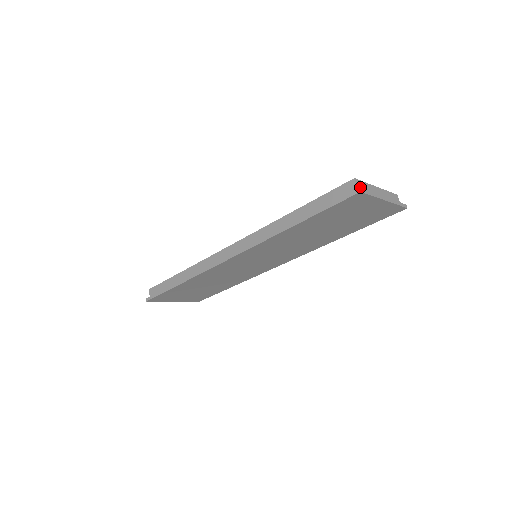
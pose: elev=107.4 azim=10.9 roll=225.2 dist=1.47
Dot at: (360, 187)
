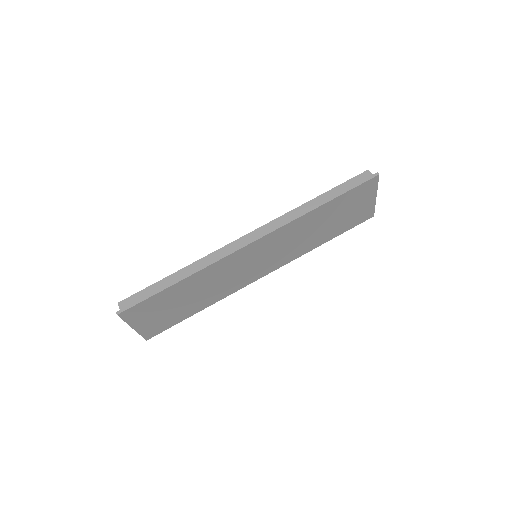
Dot at: occluded
